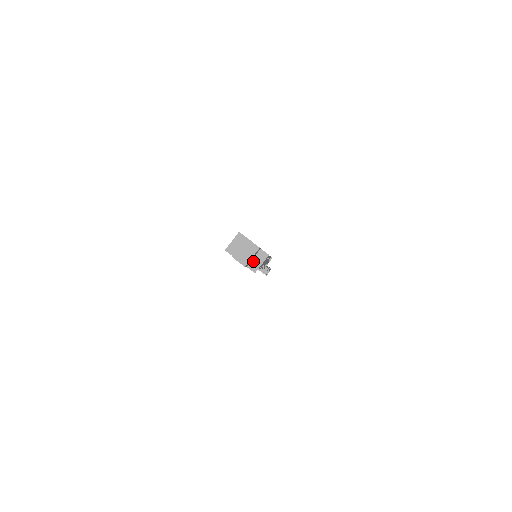
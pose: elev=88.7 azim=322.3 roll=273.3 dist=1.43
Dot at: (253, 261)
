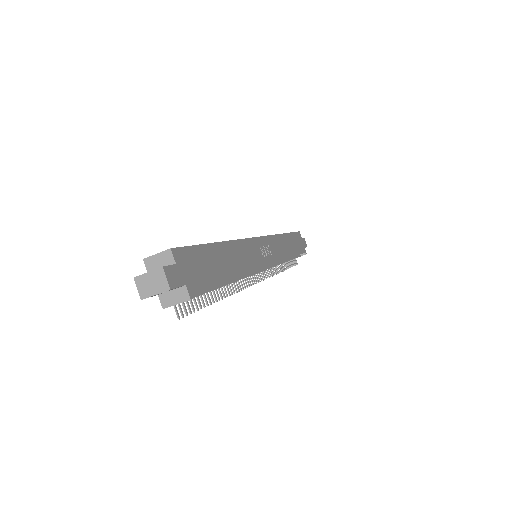
Dot at: (169, 293)
